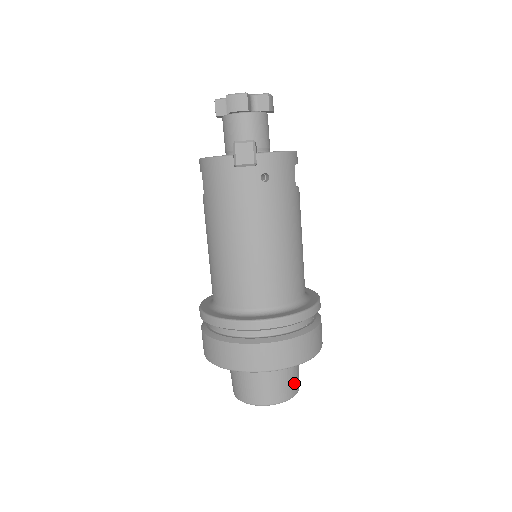
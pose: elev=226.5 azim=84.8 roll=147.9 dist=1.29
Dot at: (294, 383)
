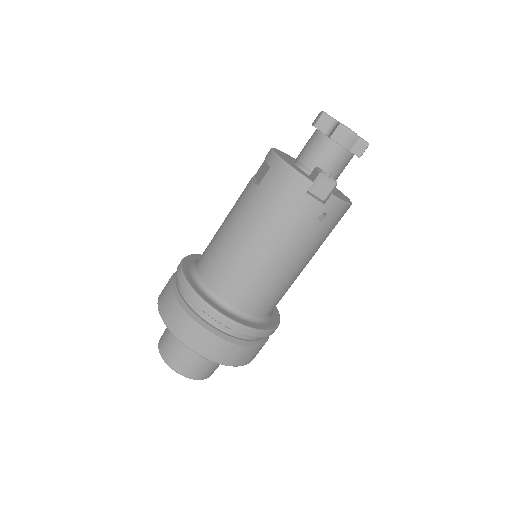
Dot at: occluded
